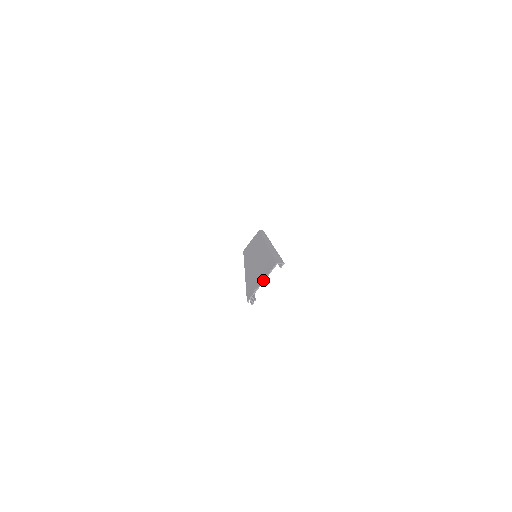
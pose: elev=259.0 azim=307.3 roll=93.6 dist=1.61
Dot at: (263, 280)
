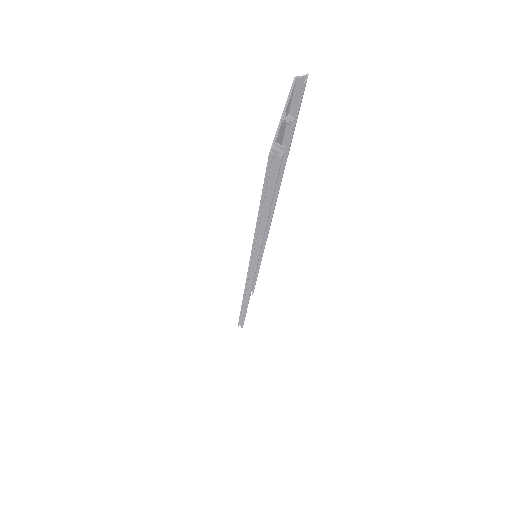
Dot at: occluded
